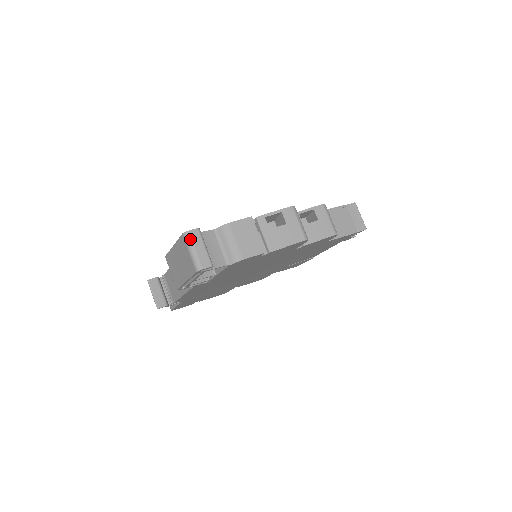
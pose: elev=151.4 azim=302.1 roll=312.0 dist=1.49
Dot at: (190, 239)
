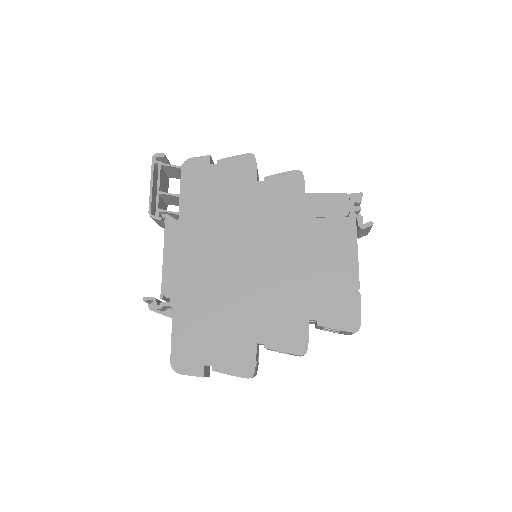
Dot at: occluded
